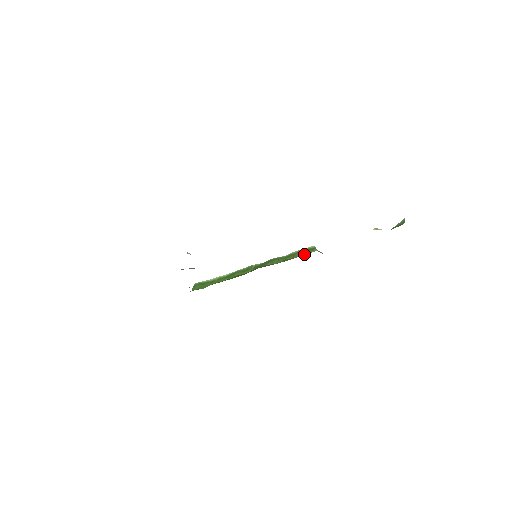
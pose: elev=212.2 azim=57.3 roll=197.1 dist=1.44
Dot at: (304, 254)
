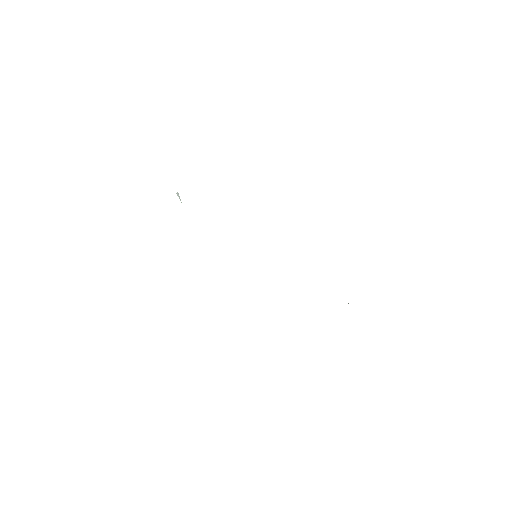
Dot at: occluded
